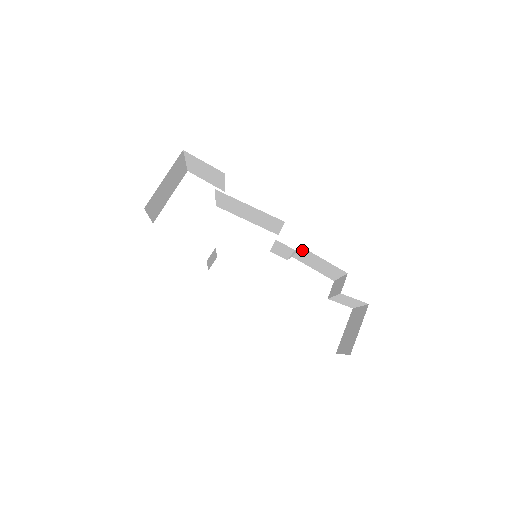
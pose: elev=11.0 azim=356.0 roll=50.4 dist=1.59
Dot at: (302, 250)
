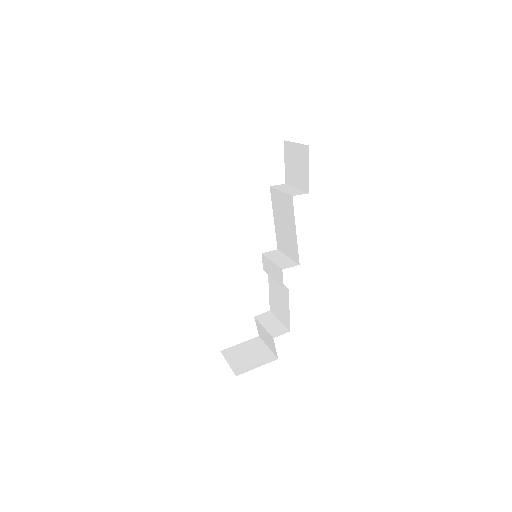
Dot at: (285, 288)
